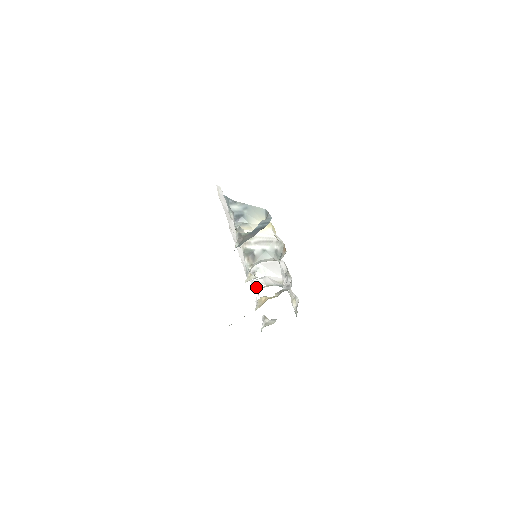
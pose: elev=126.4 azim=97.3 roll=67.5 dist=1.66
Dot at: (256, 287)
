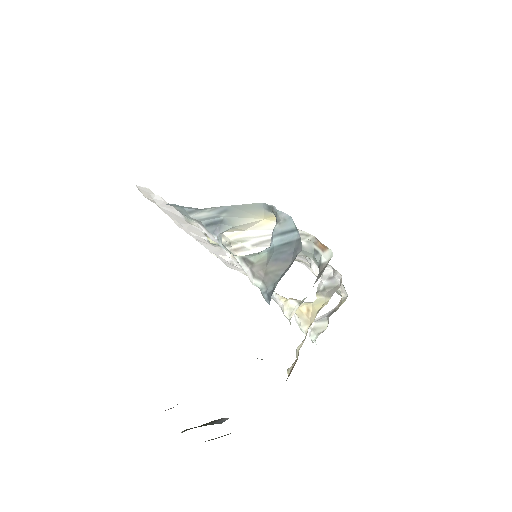
Dot at: occluded
